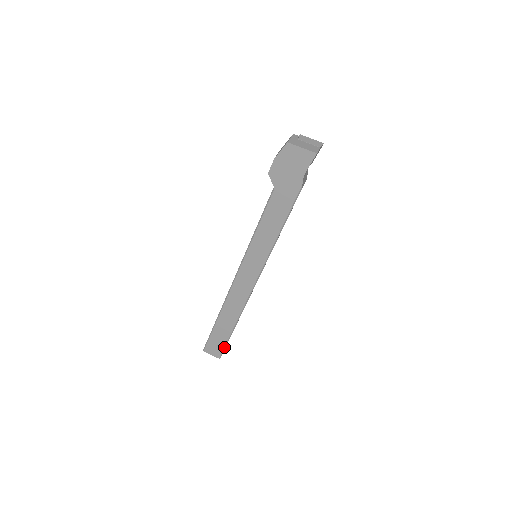
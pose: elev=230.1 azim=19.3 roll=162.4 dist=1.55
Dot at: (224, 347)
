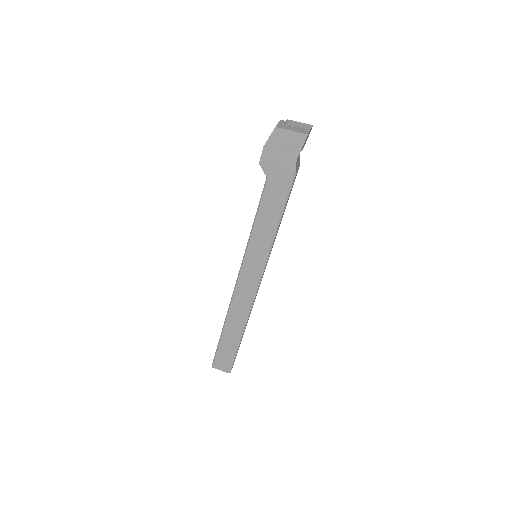
Dot at: (233, 360)
